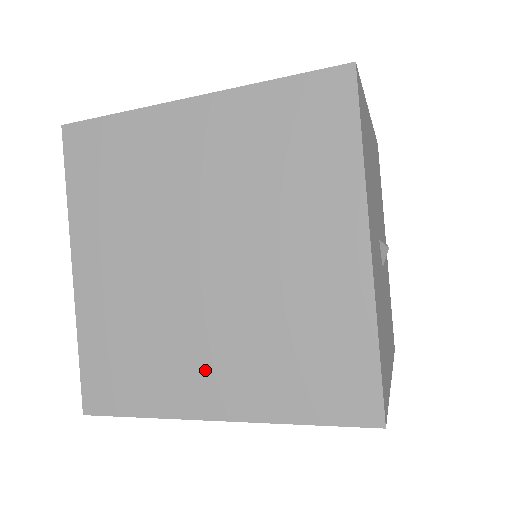
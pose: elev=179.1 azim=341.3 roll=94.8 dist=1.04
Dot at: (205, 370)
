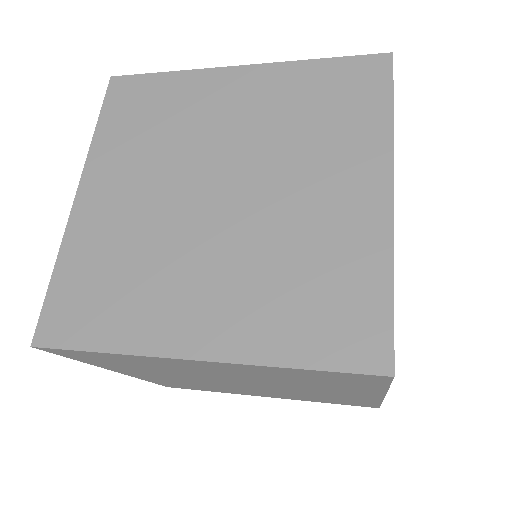
Dot at: (194, 302)
